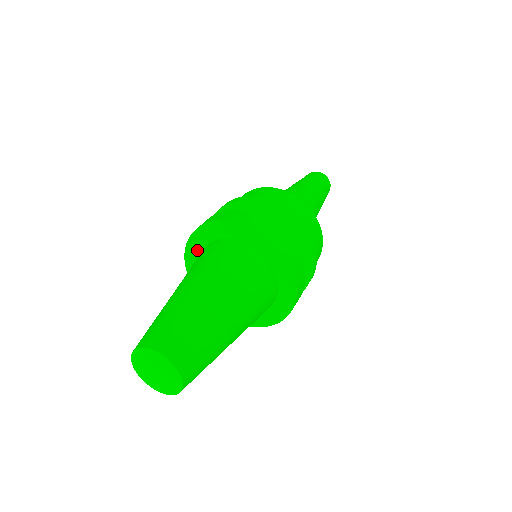
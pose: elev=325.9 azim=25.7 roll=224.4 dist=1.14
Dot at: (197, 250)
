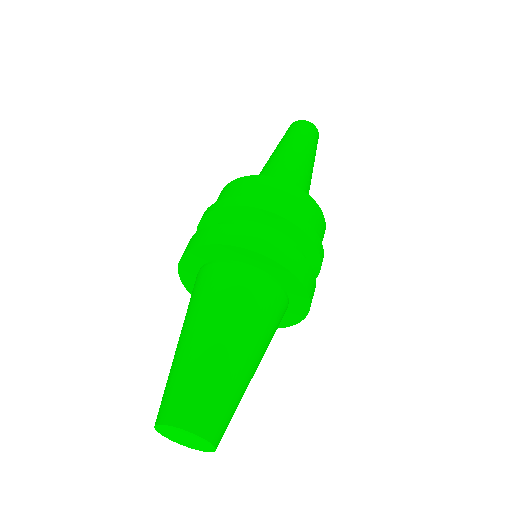
Dot at: (192, 278)
